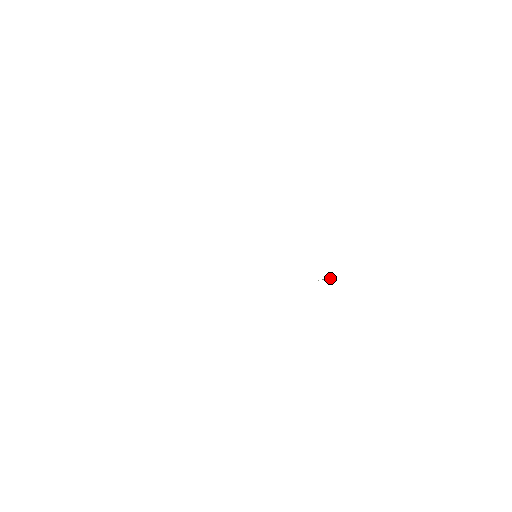
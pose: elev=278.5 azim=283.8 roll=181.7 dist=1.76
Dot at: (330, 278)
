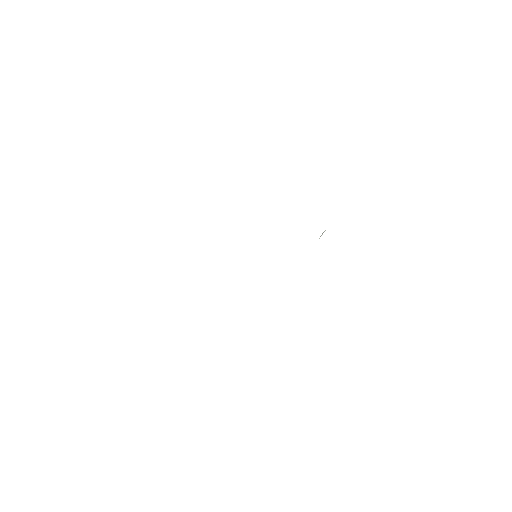
Dot at: occluded
